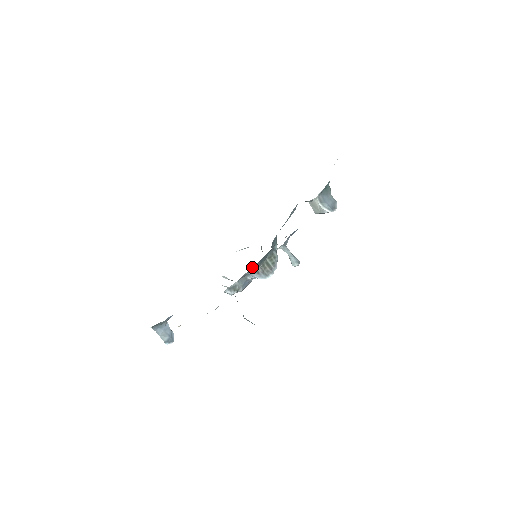
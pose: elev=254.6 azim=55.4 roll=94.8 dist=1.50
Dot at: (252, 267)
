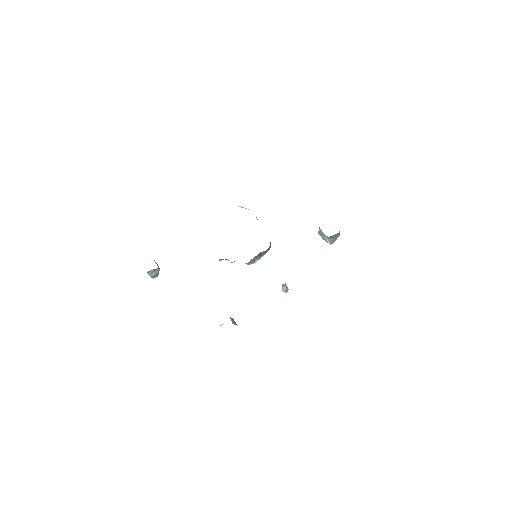
Dot at: occluded
